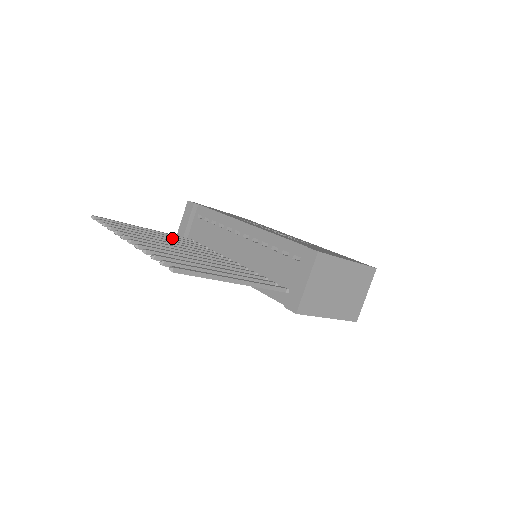
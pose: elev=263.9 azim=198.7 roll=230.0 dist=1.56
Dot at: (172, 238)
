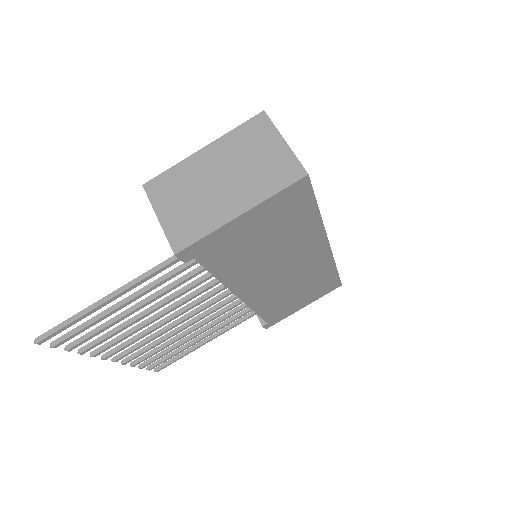
Dot at: (210, 324)
